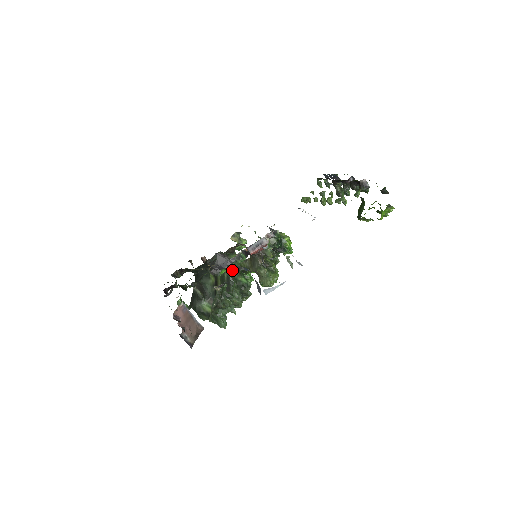
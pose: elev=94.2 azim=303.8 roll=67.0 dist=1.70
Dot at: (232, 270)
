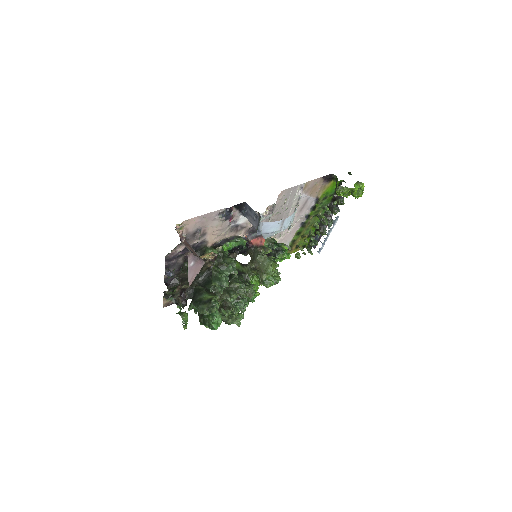
Dot at: occluded
